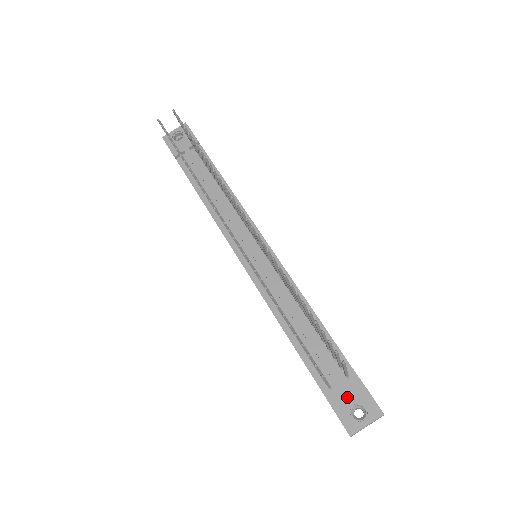
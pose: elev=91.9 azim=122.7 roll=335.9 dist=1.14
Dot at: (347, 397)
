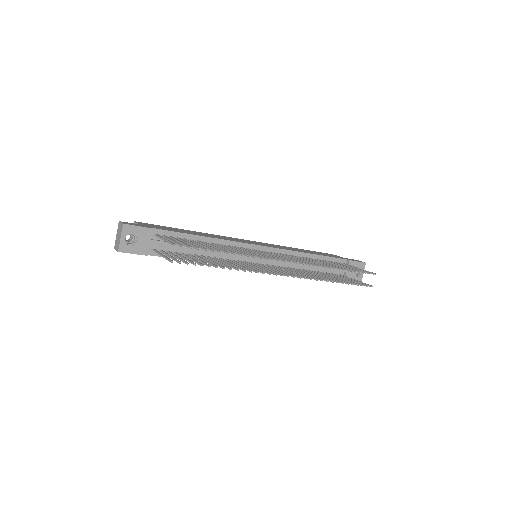
Dot at: (351, 272)
